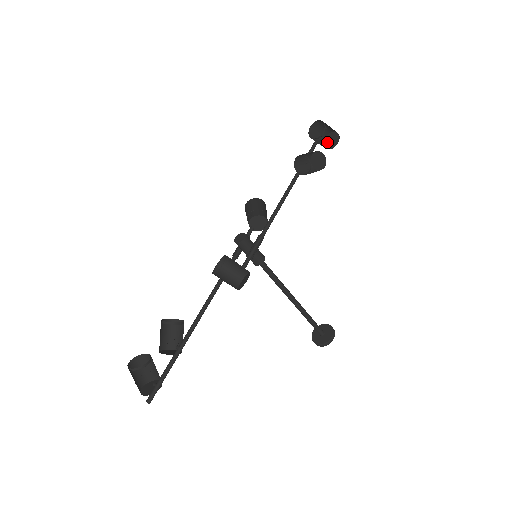
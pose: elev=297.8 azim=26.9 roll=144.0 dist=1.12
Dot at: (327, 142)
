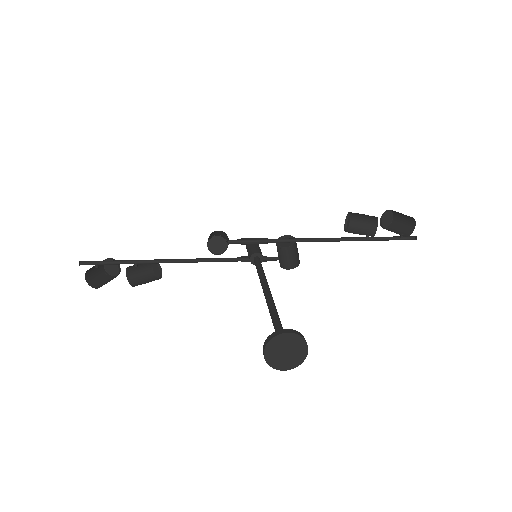
Dot at: occluded
